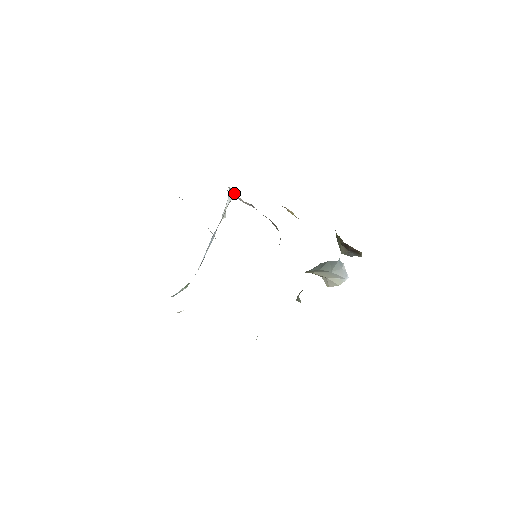
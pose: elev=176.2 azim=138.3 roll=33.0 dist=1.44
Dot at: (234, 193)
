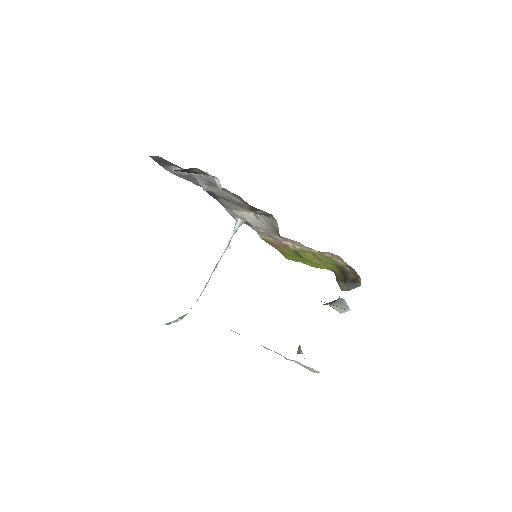
Dot at: (240, 223)
